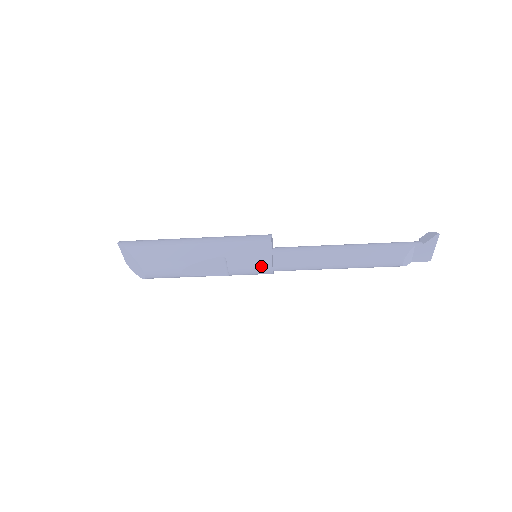
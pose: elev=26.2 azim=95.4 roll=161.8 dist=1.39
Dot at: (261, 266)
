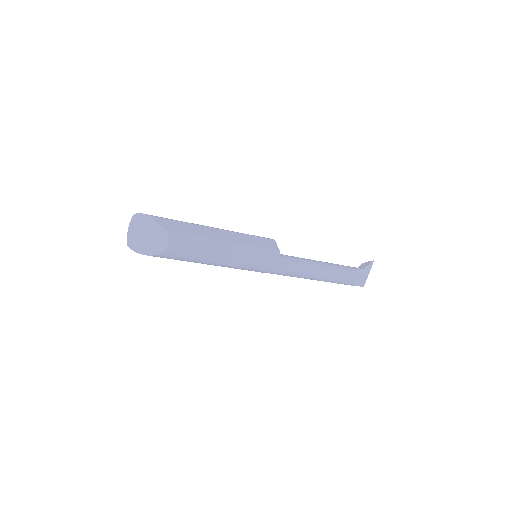
Dot at: (271, 257)
